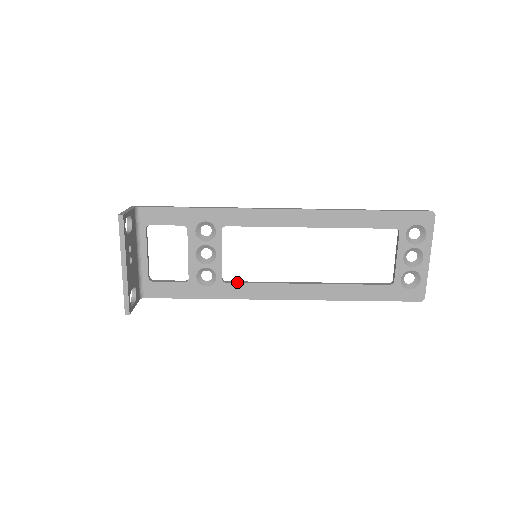
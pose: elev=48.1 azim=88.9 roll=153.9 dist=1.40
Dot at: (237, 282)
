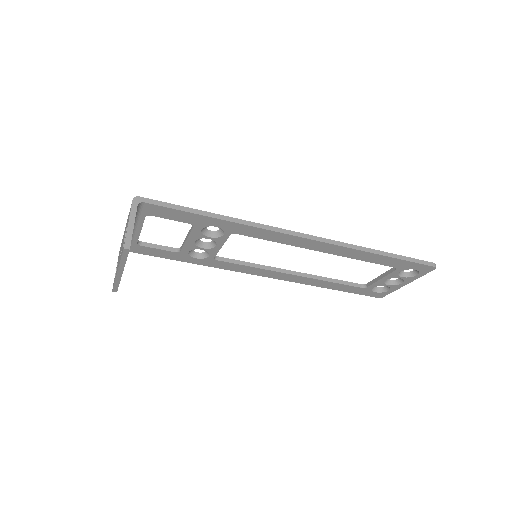
Dot at: (228, 261)
